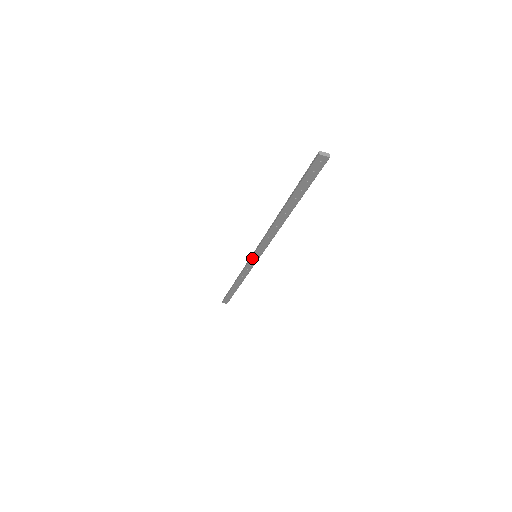
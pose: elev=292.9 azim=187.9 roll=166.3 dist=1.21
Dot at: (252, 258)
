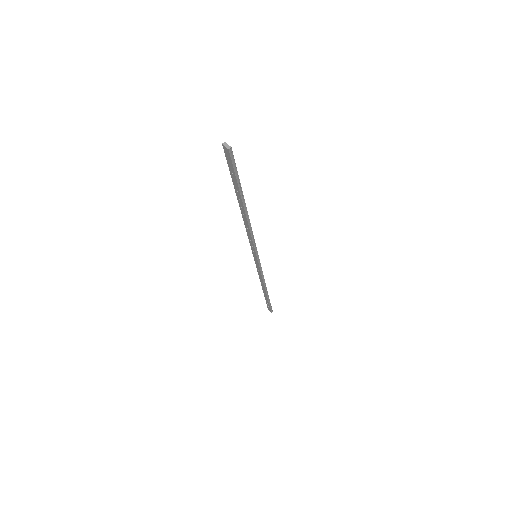
Dot at: (254, 257)
